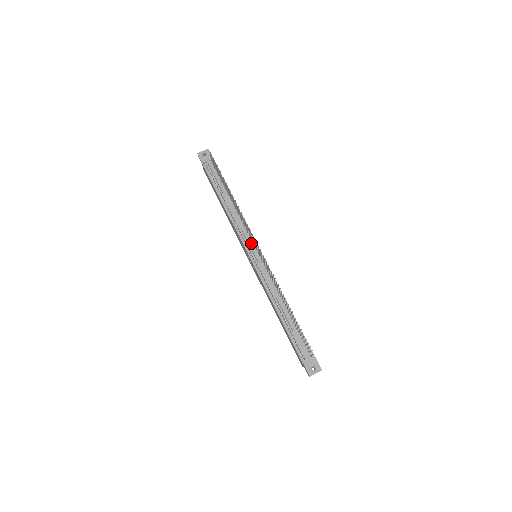
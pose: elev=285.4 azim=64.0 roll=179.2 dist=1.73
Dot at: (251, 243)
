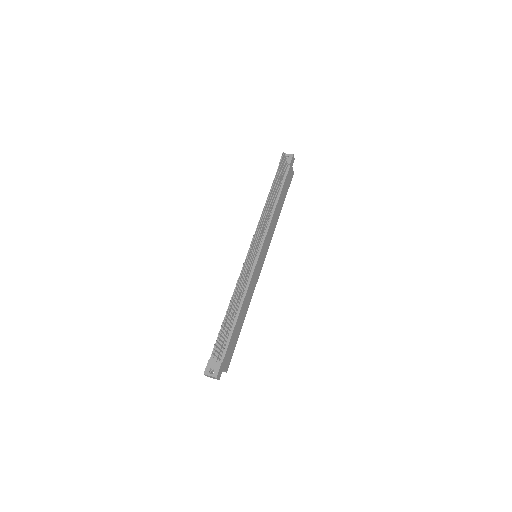
Dot at: occluded
